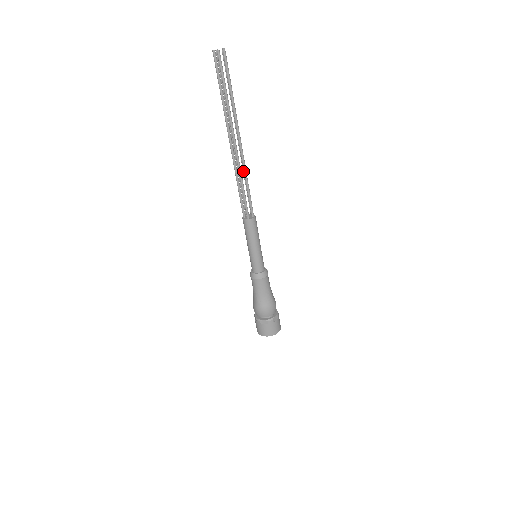
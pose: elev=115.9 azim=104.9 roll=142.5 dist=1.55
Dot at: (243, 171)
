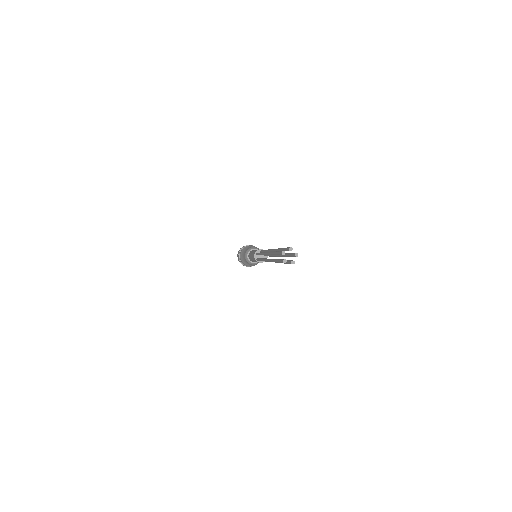
Dot at: (271, 255)
